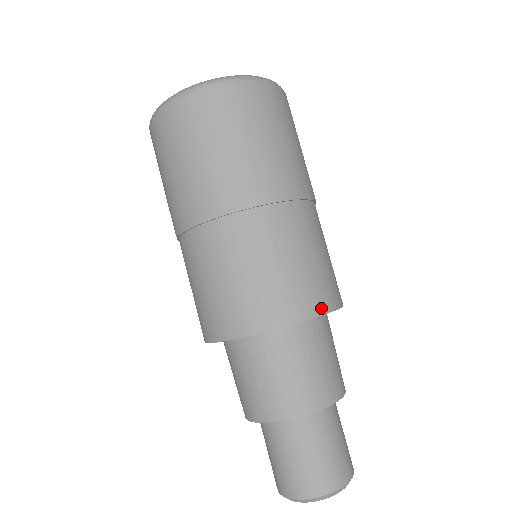
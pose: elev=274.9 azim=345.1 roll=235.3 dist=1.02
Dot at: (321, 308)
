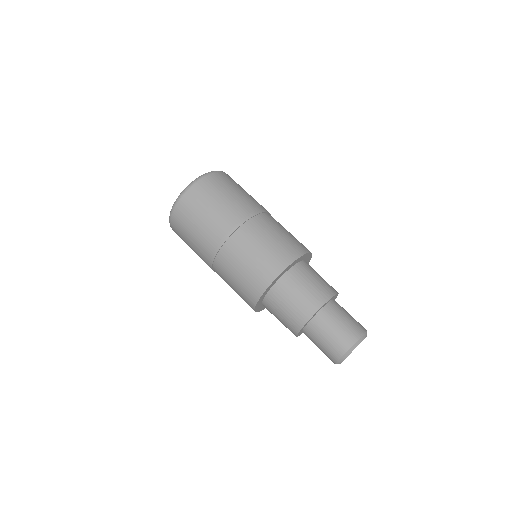
Dot at: (285, 264)
